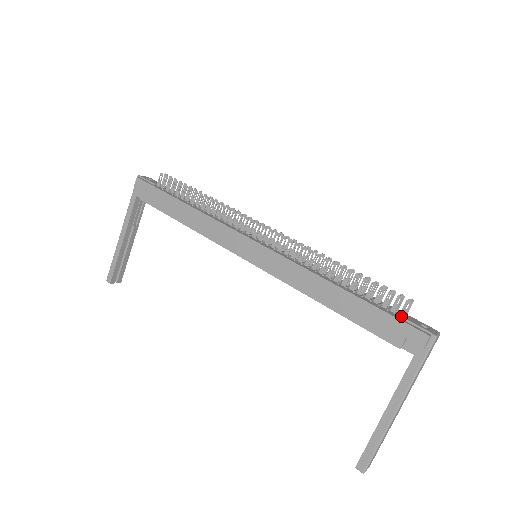
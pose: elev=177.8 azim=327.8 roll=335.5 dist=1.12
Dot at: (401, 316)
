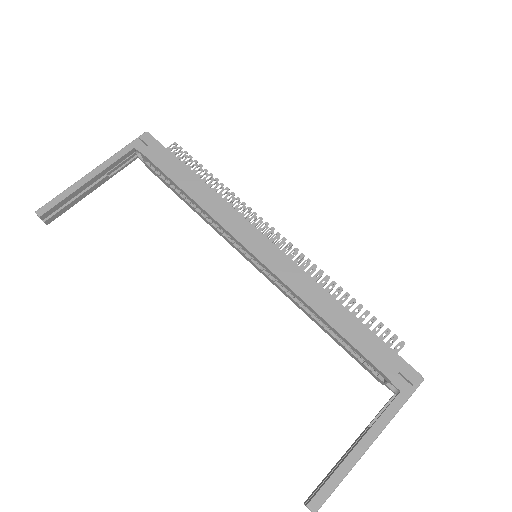
Dot at: occluded
